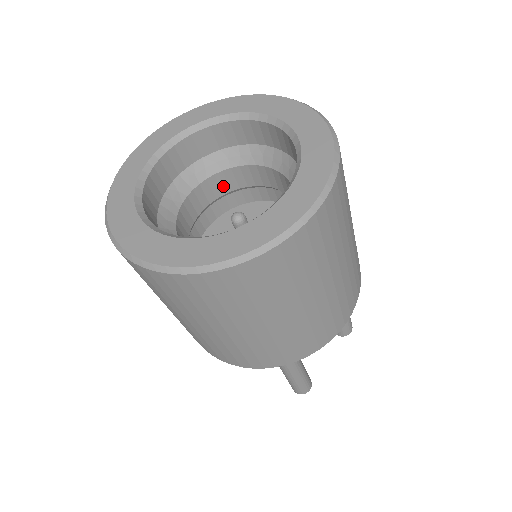
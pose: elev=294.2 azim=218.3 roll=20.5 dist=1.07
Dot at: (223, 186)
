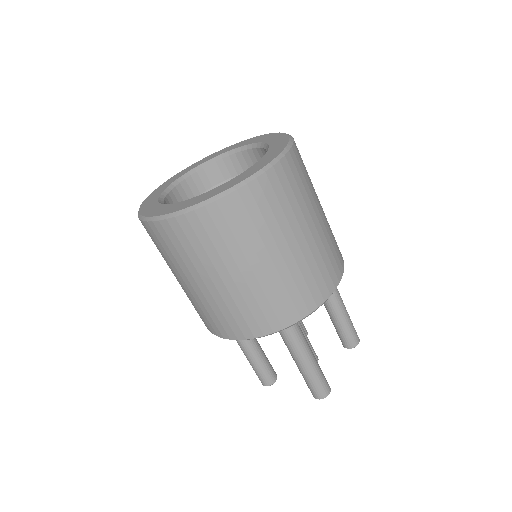
Dot at: occluded
